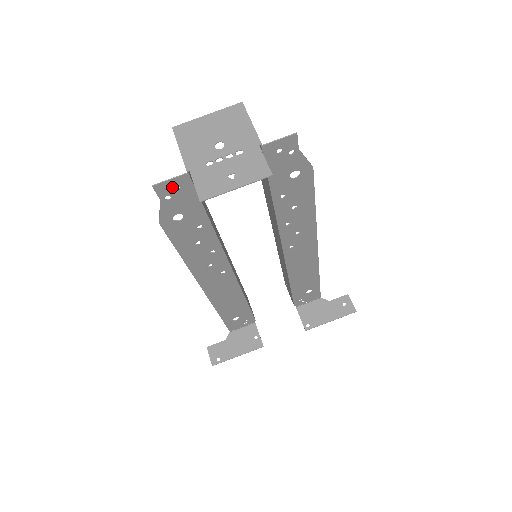
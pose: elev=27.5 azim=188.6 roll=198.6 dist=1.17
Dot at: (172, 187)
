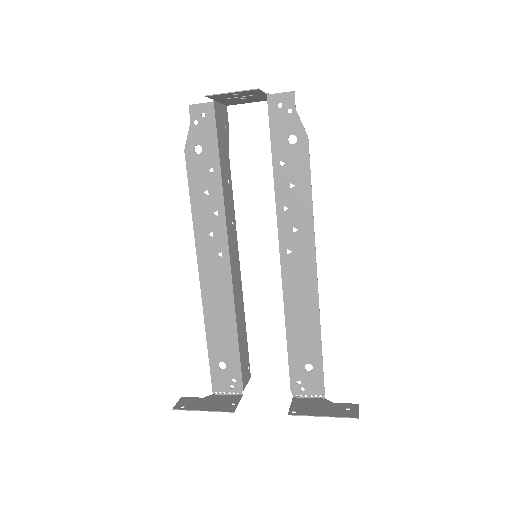
Dot at: (201, 112)
